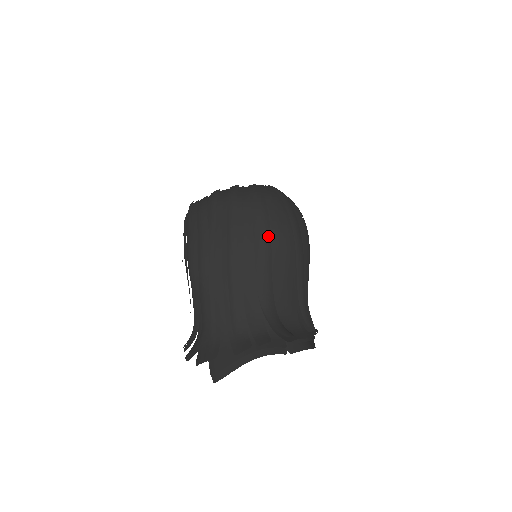
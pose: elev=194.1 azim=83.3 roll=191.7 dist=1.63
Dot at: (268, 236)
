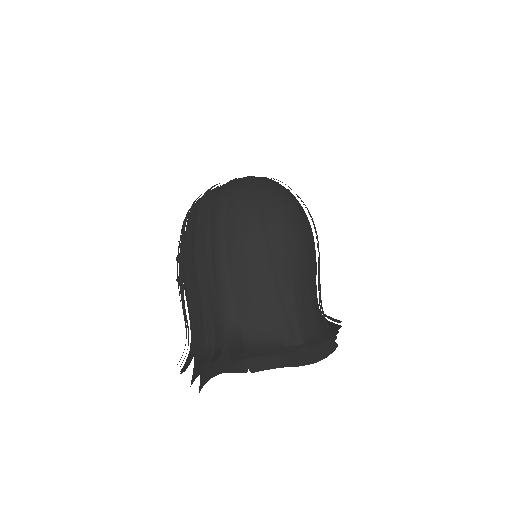
Dot at: (222, 240)
